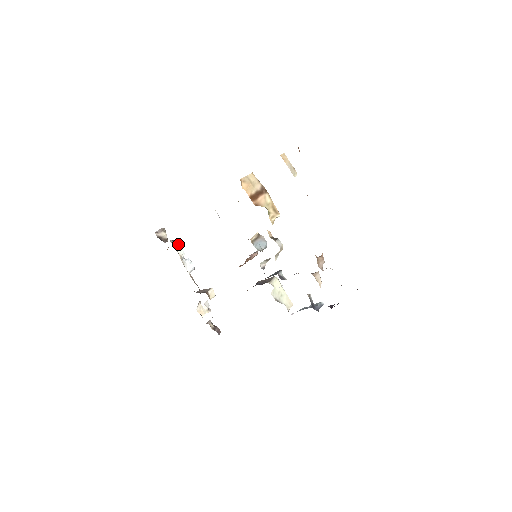
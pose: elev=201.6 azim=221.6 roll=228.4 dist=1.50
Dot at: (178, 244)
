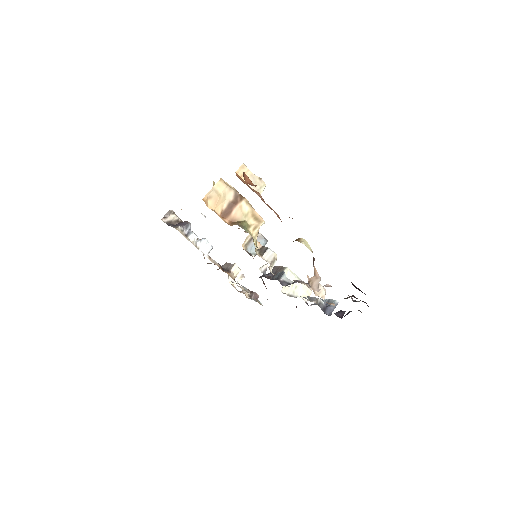
Dot at: (188, 228)
